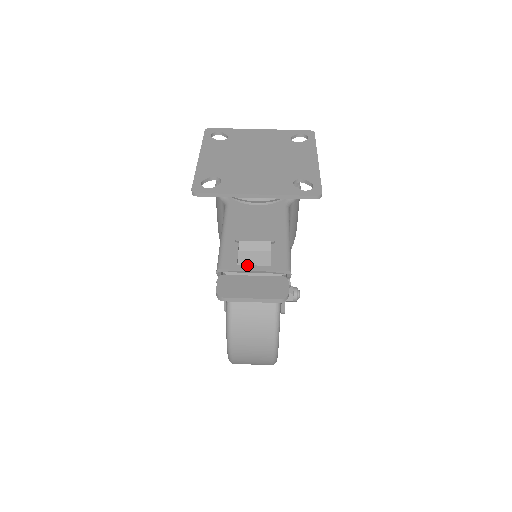
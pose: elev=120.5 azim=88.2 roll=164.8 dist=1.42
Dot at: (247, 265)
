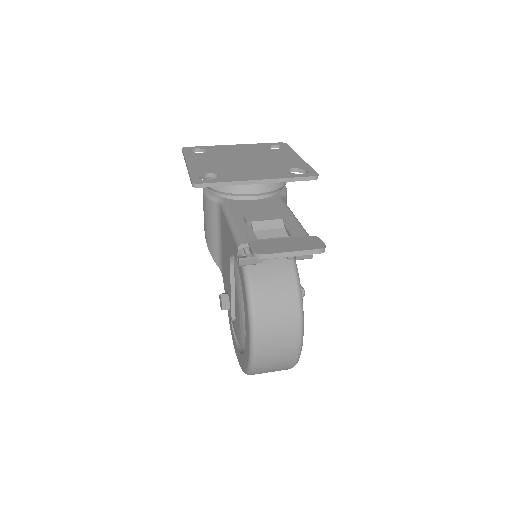
Dot at: (268, 238)
